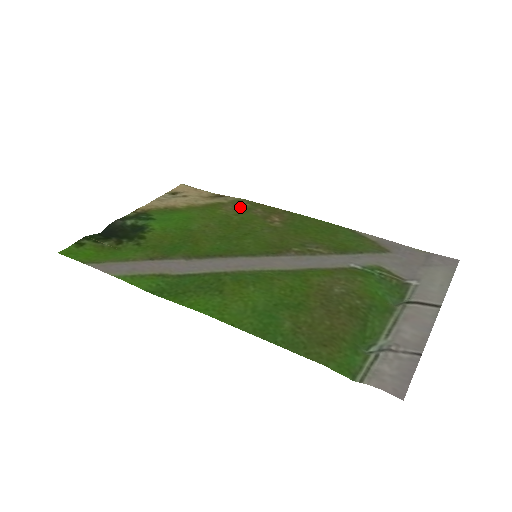
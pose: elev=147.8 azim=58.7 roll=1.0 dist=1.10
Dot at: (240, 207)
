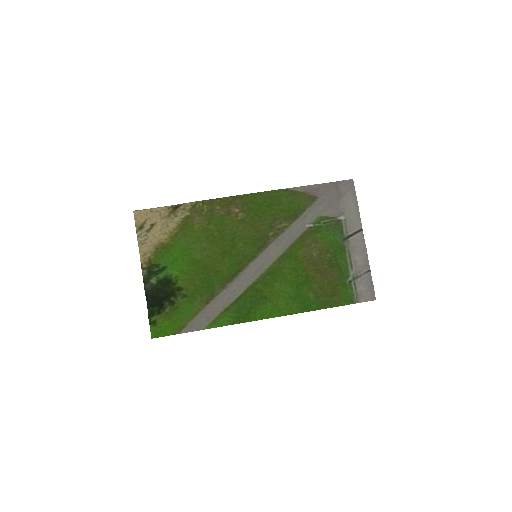
Dot at: (203, 213)
